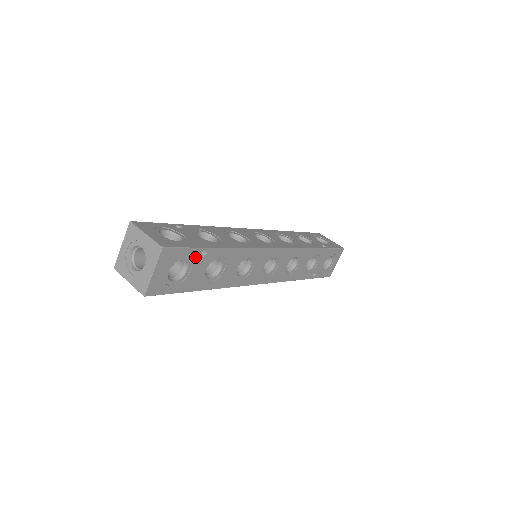
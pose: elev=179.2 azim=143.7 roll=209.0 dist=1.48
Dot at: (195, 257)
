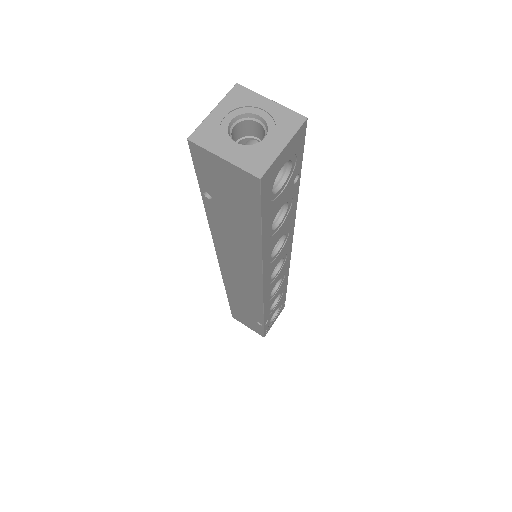
Dot at: (293, 175)
